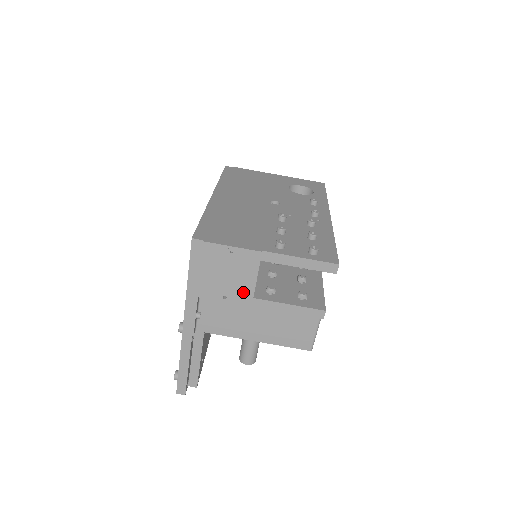
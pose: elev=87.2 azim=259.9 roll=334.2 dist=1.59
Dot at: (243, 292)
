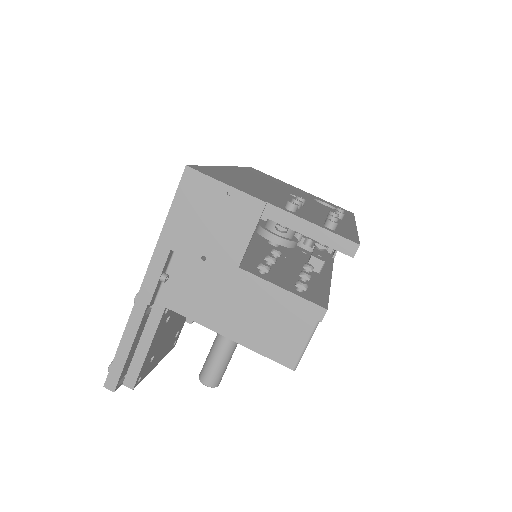
Dot at: (228, 255)
